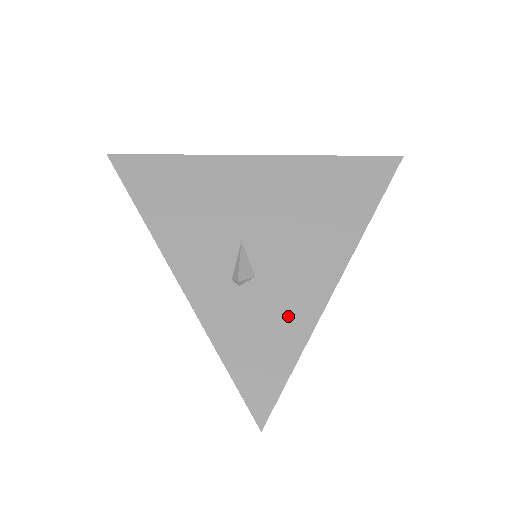
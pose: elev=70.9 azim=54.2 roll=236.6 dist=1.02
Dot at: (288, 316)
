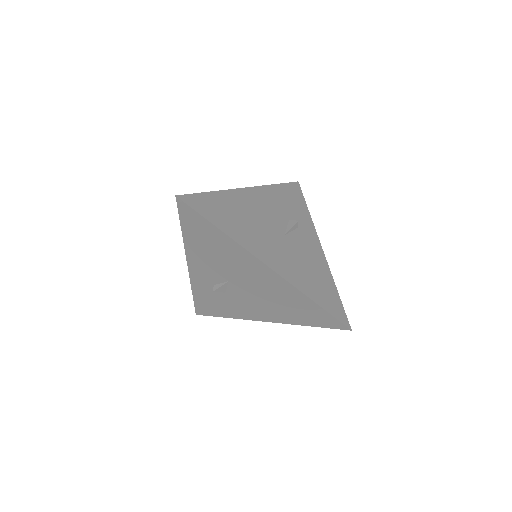
Dot at: (230, 309)
